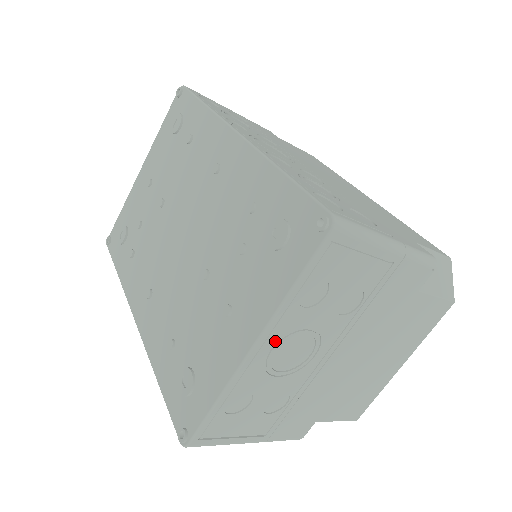
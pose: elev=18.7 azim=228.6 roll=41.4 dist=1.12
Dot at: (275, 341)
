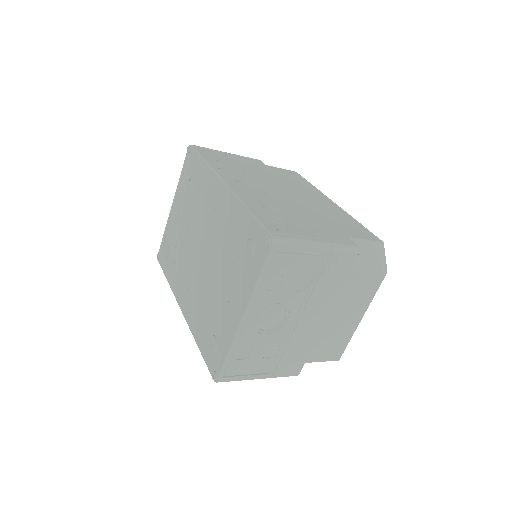
Dot at: (257, 313)
